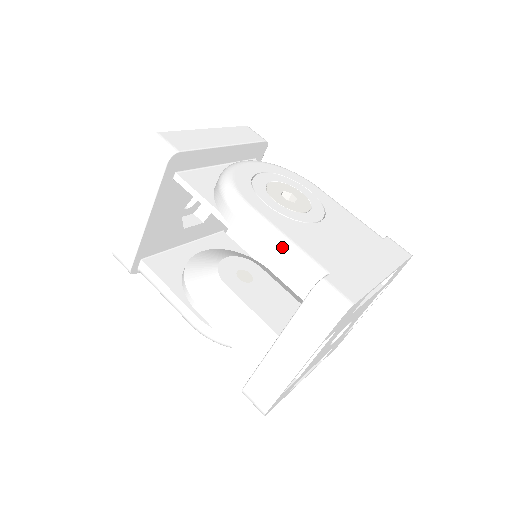
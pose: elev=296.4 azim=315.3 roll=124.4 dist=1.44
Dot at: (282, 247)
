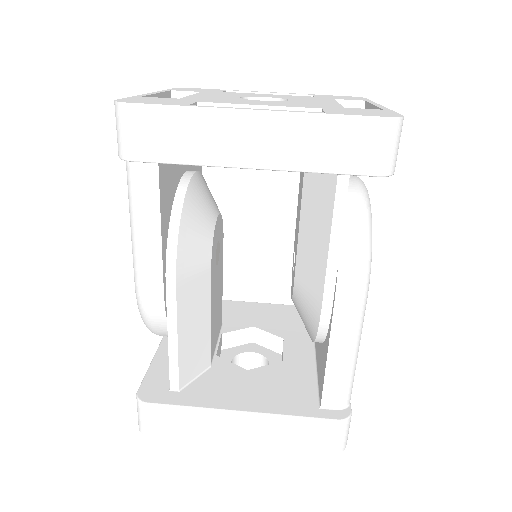
Dot at: (352, 360)
